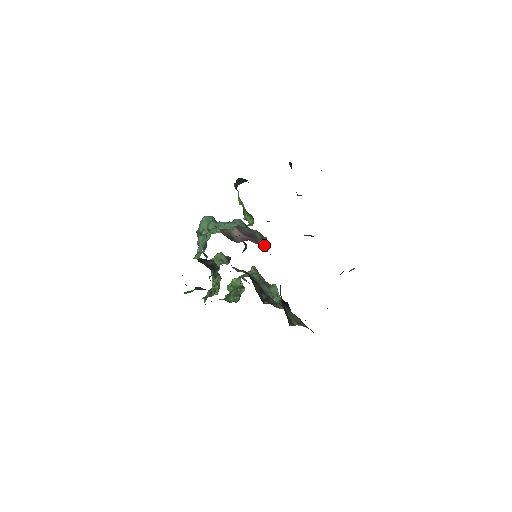
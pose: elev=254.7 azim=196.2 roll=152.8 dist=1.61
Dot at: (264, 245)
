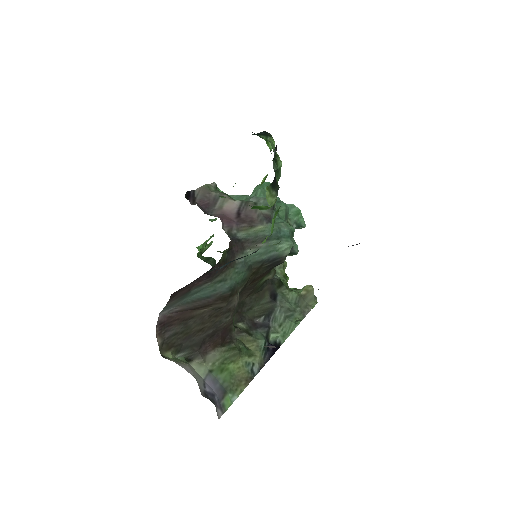
Dot at: (253, 242)
